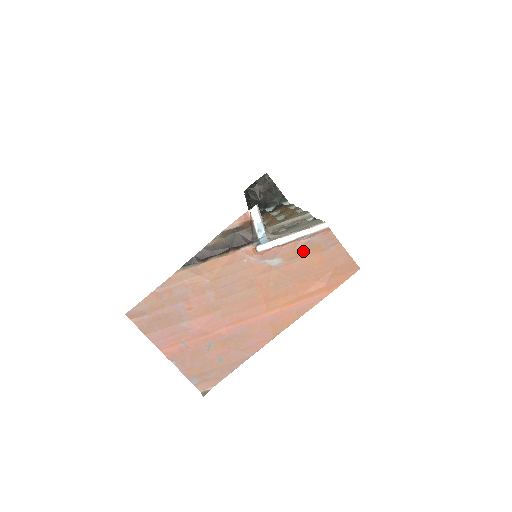
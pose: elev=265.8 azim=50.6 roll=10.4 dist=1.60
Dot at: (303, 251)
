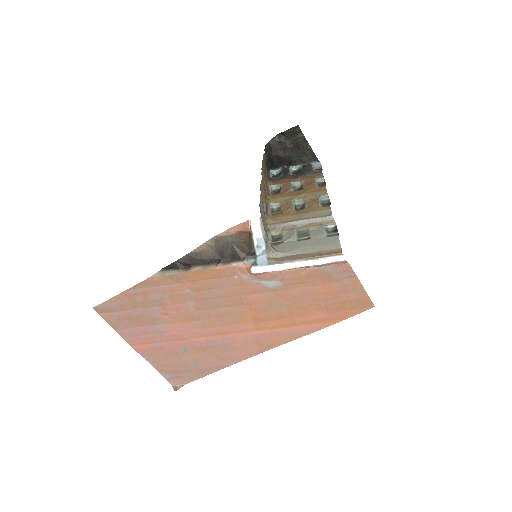
Dot at: (308, 278)
